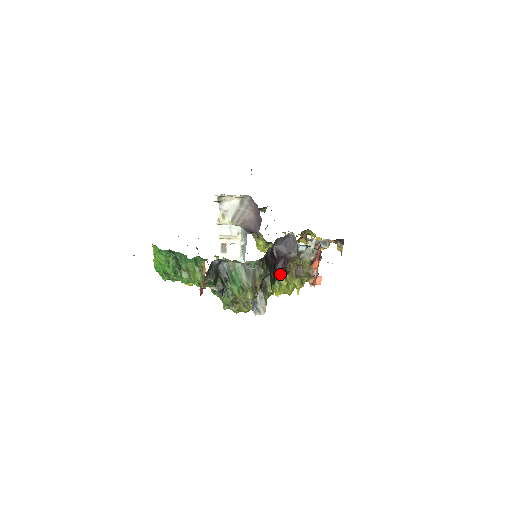
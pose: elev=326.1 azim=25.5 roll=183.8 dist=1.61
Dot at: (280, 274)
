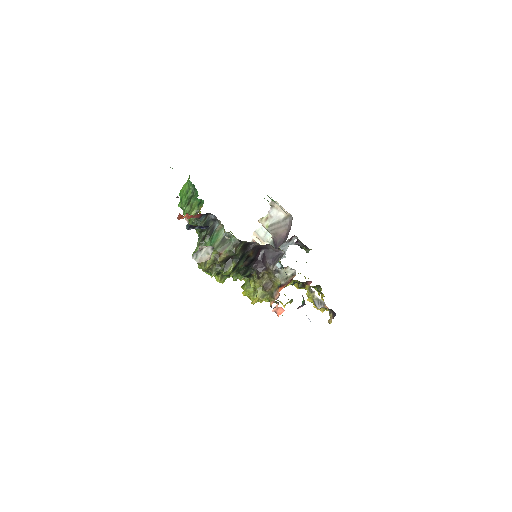
Dot at: (254, 275)
